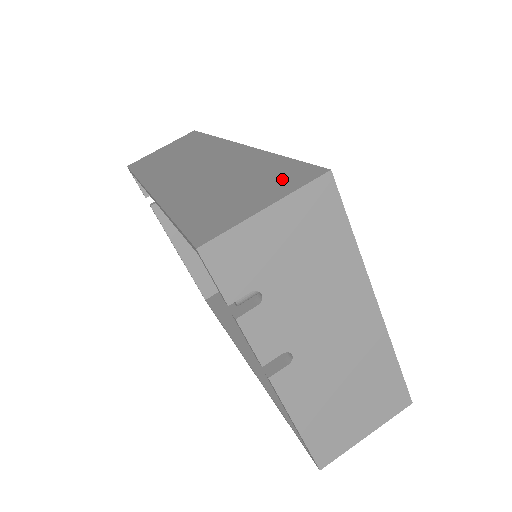
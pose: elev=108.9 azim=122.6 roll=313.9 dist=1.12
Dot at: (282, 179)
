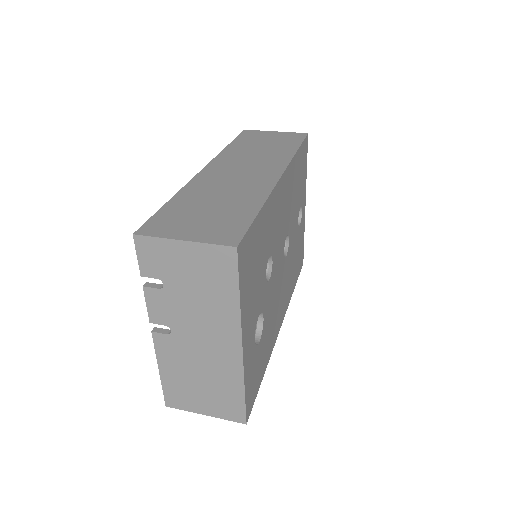
Dot at: (223, 229)
